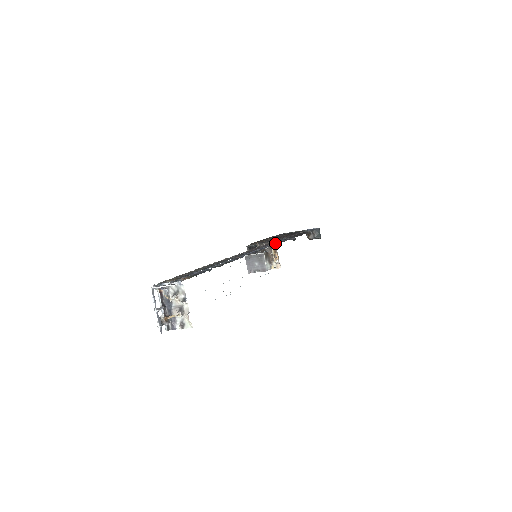
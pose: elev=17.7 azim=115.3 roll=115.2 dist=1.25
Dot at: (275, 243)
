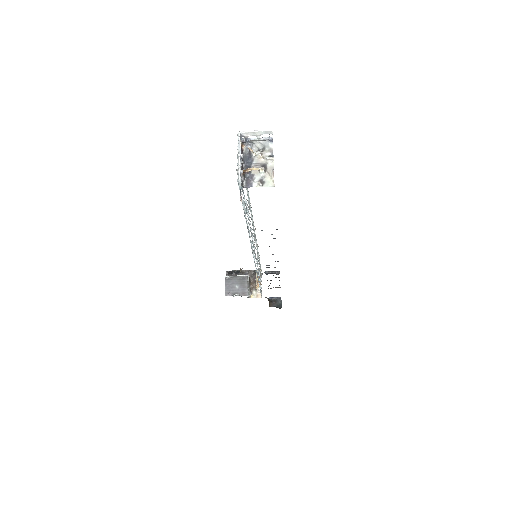
Dot at: (273, 254)
